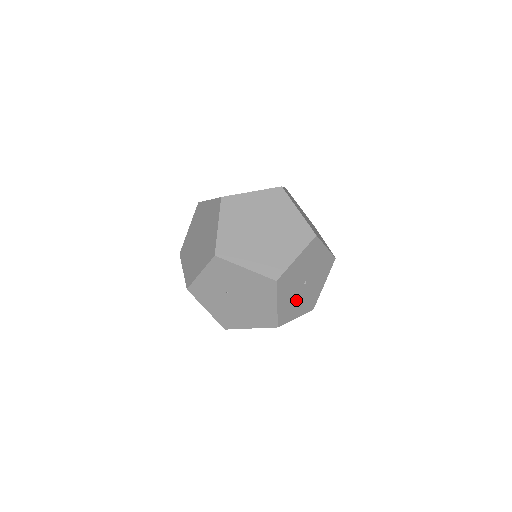
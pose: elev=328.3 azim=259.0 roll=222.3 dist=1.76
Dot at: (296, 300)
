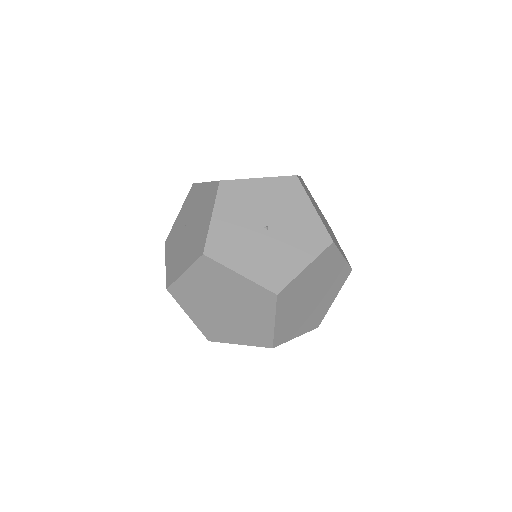
Dot at: (246, 242)
